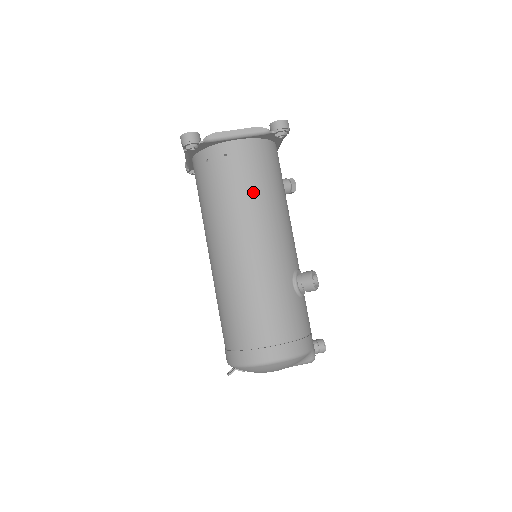
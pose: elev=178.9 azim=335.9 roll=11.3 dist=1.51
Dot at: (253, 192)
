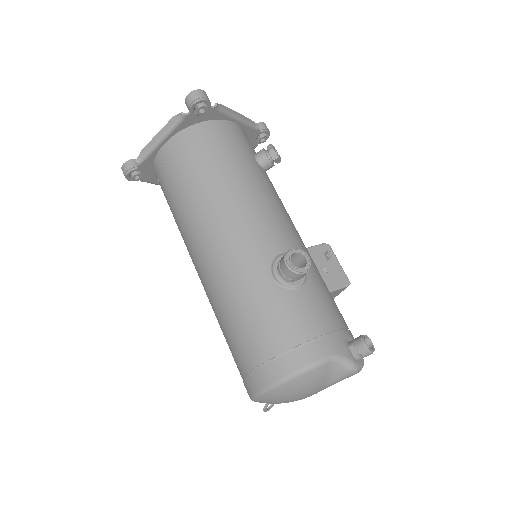
Dot at: (193, 189)
